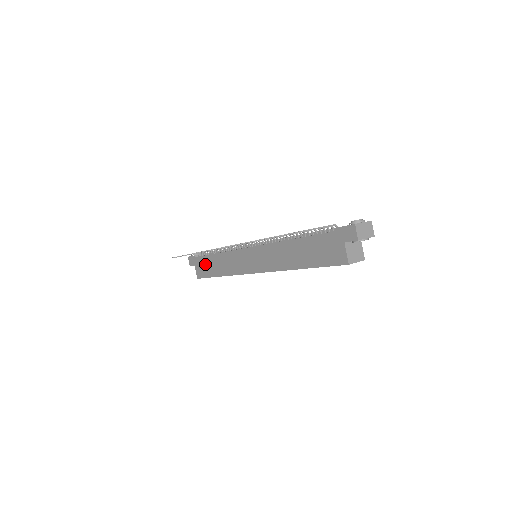
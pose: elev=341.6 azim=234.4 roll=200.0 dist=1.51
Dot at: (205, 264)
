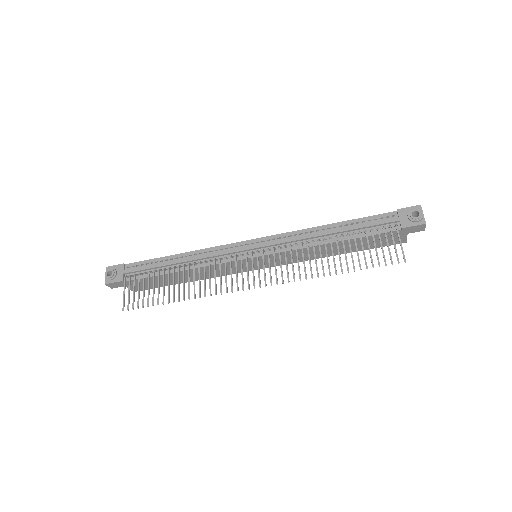
Dot at: occluded
